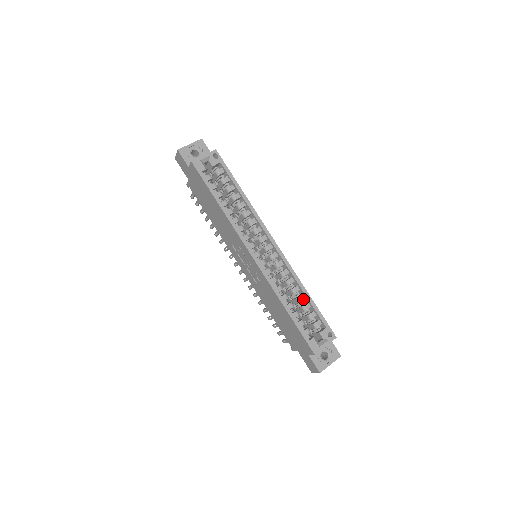
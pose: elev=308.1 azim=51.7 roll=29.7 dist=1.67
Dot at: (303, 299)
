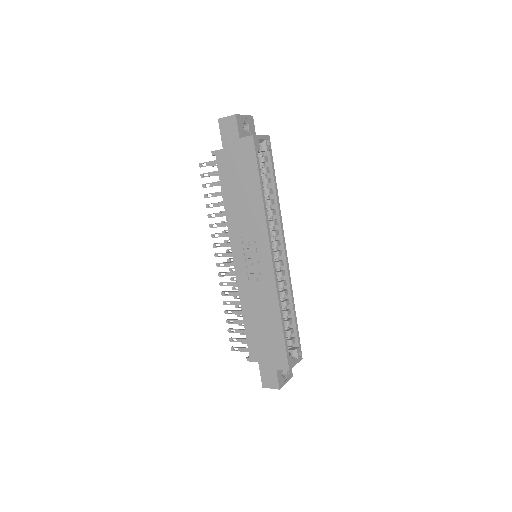
Dot at: (290, 314)
